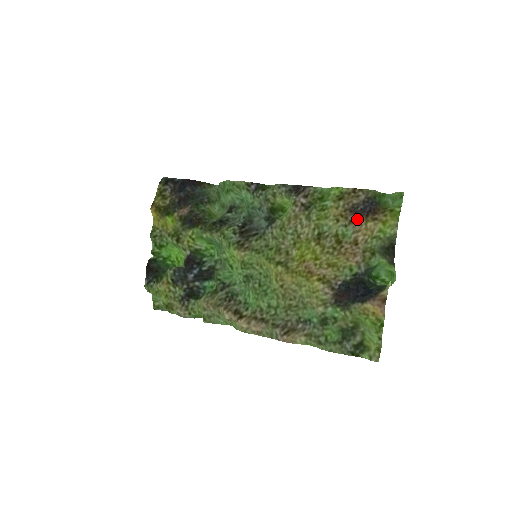
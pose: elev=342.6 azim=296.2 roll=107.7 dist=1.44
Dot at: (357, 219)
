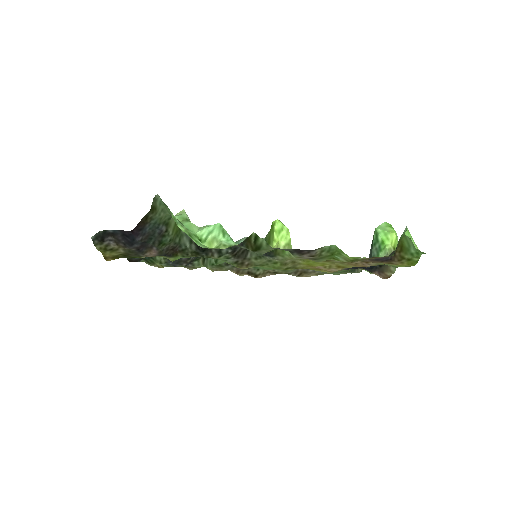
Dot at: occluded
